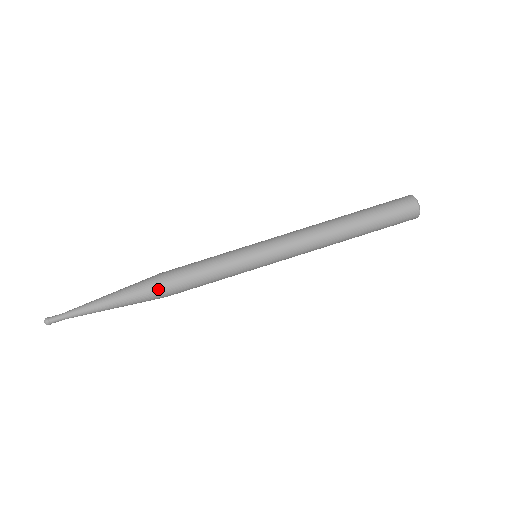
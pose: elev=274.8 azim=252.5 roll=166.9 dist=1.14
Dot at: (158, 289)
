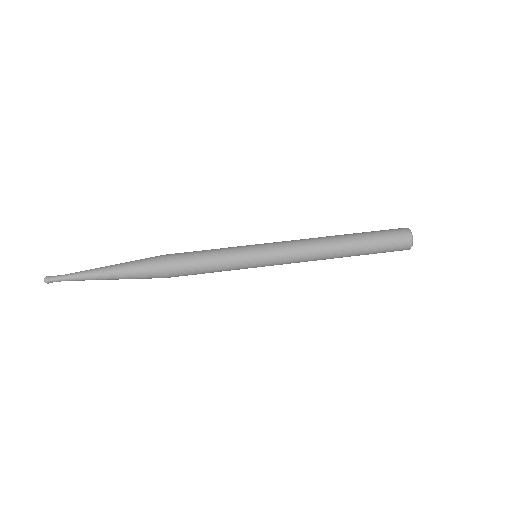
Dot at: (159, 265)
